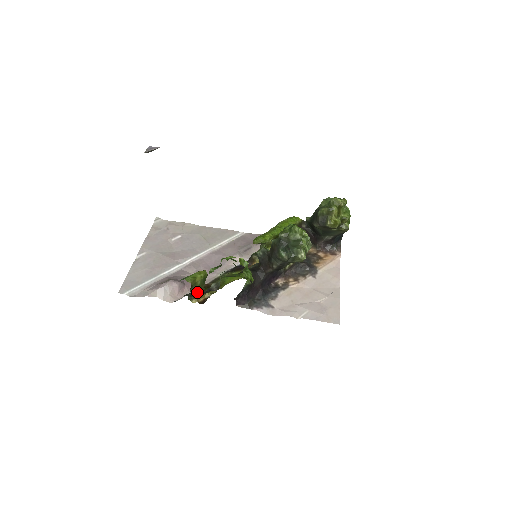
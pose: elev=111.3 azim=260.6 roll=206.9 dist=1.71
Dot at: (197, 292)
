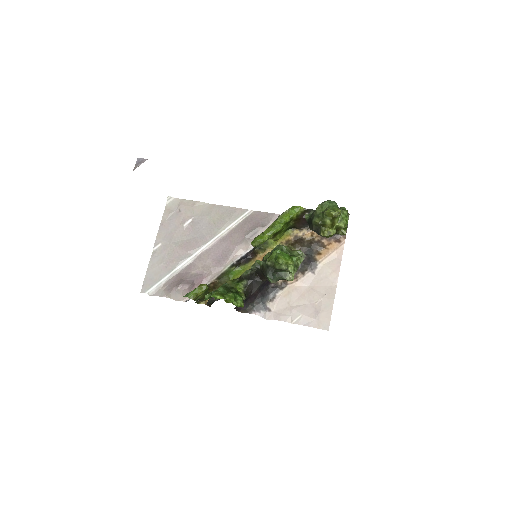
Dot at: (203, 298)
